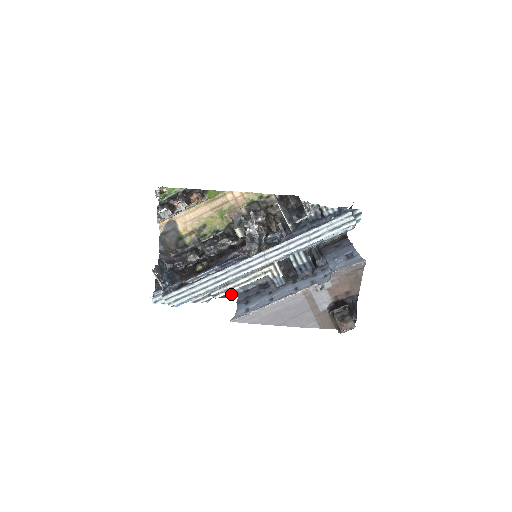
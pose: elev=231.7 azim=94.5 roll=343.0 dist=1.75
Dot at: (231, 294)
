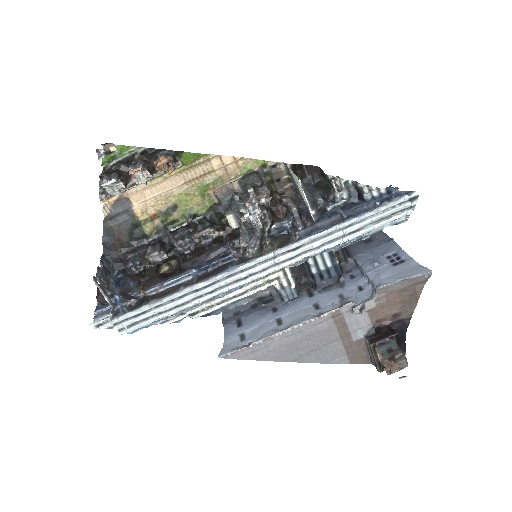
Dot at: (216, 312)
